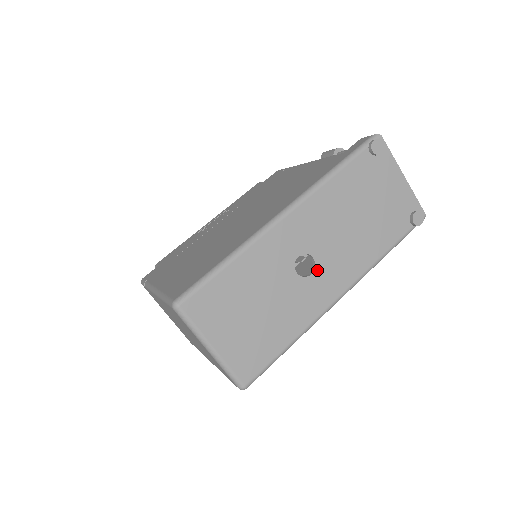
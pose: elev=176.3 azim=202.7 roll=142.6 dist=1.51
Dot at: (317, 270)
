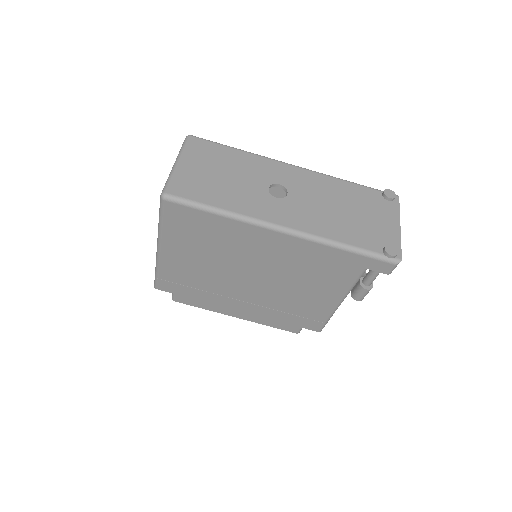
Dot at: (283, 200)
